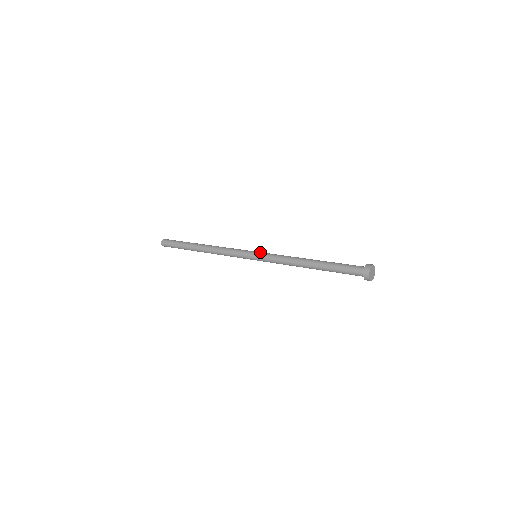
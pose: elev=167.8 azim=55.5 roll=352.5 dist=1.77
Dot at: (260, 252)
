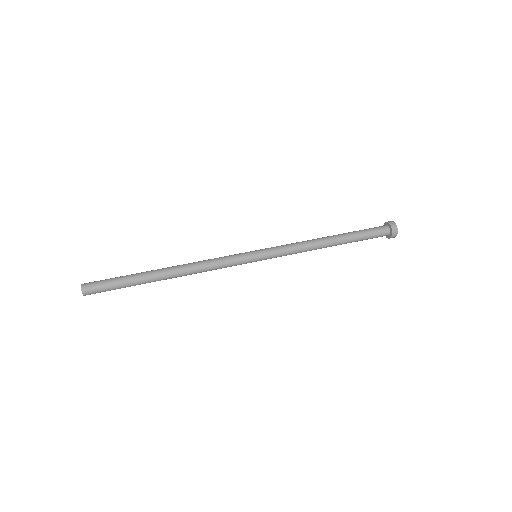
Dot at: (264, 254)
